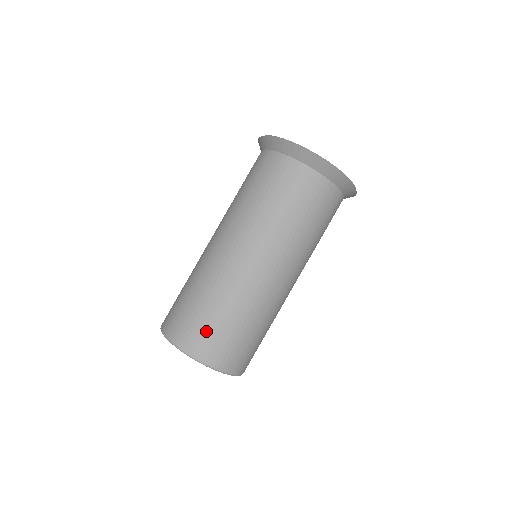
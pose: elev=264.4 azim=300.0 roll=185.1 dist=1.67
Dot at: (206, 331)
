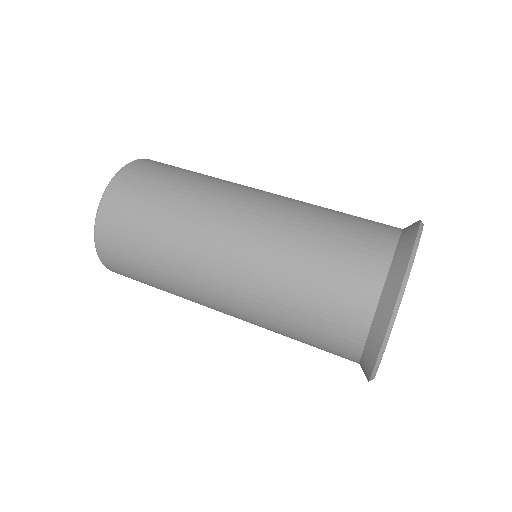
Dot at: (129, 270)
